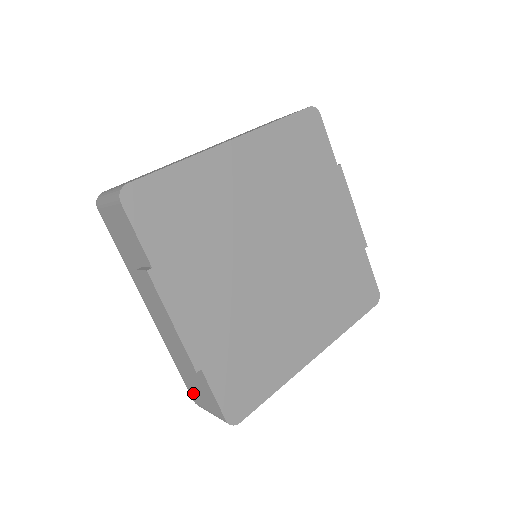
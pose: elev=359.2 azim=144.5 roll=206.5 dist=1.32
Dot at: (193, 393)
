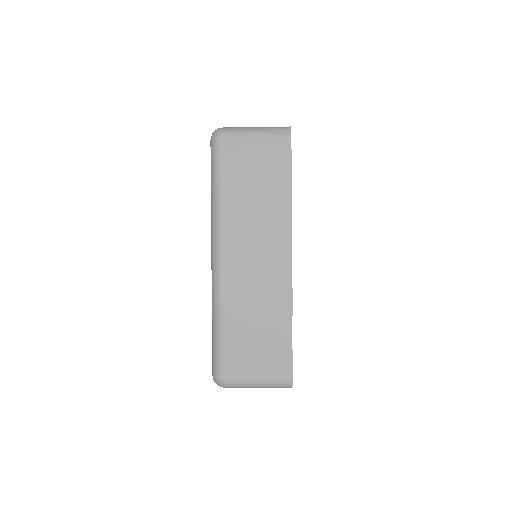
Dot at: (235, 362)
